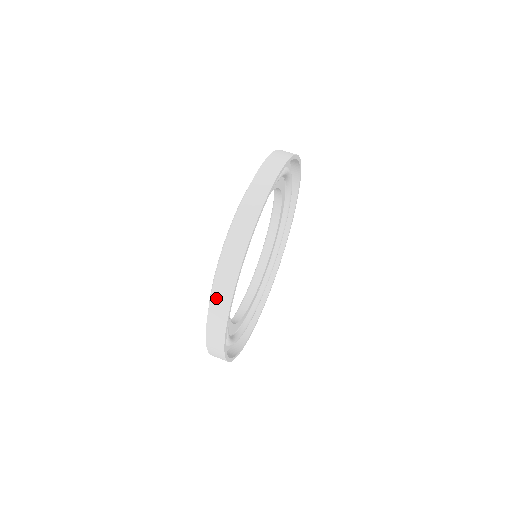
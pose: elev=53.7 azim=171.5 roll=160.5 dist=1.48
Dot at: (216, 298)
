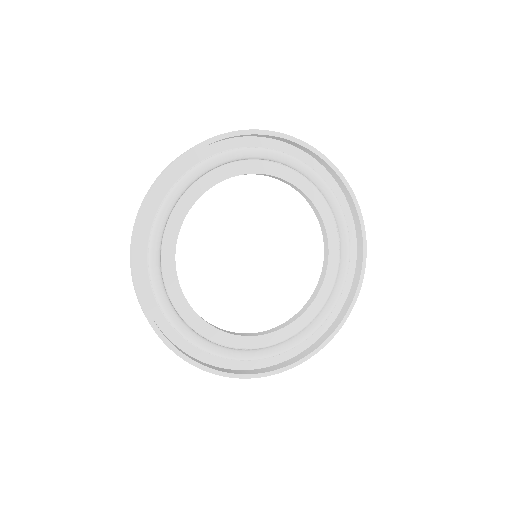
Dot at: occluded
